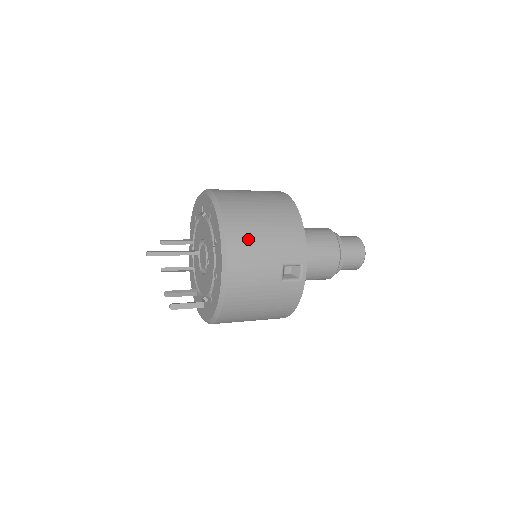
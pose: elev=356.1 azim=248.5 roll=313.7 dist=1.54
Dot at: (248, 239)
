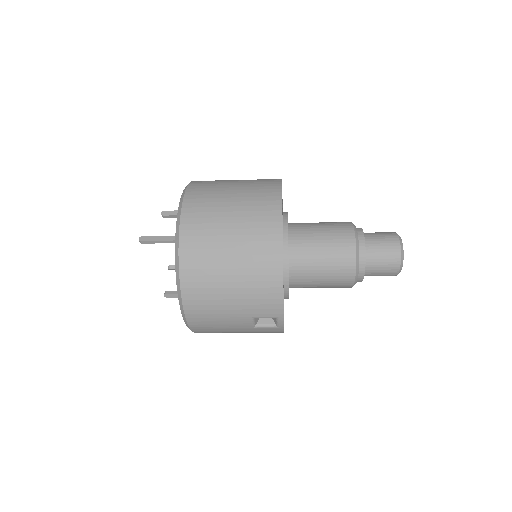
Dot at: (208, 295)
